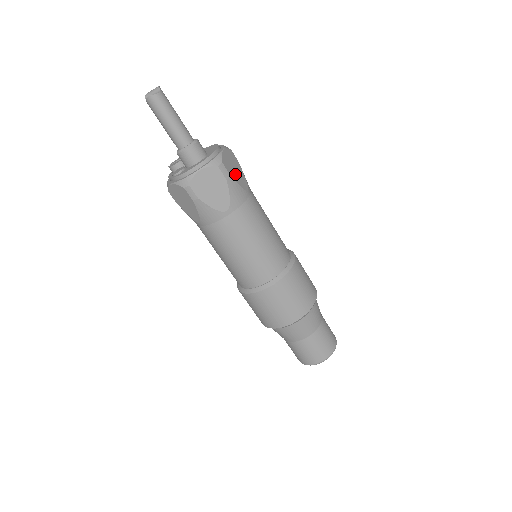
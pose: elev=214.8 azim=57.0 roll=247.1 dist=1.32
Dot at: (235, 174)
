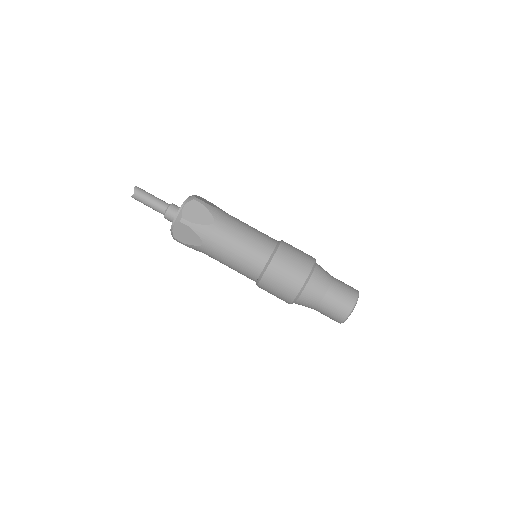
Dot at: (197, 218)
